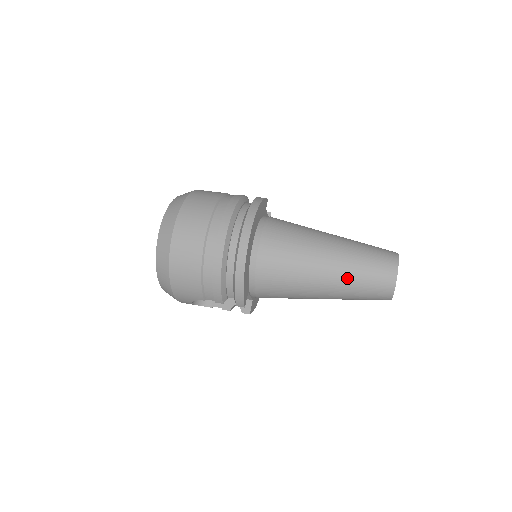
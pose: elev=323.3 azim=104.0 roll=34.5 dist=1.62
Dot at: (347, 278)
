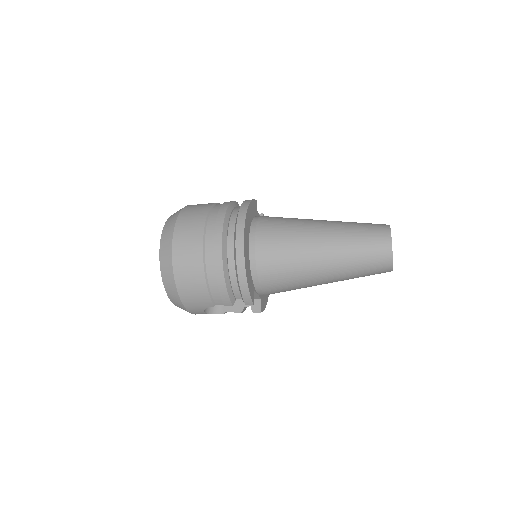
Dot at: (345, 257)
